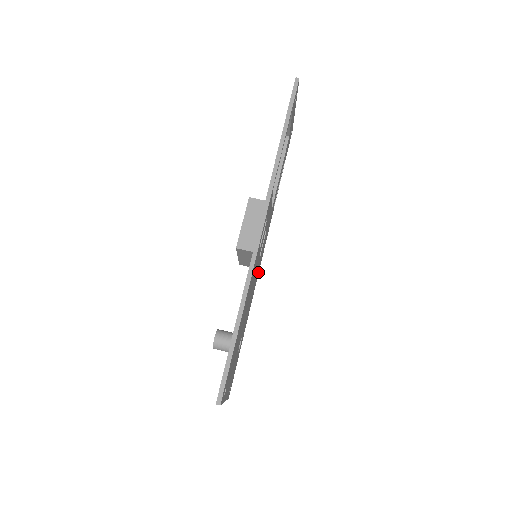
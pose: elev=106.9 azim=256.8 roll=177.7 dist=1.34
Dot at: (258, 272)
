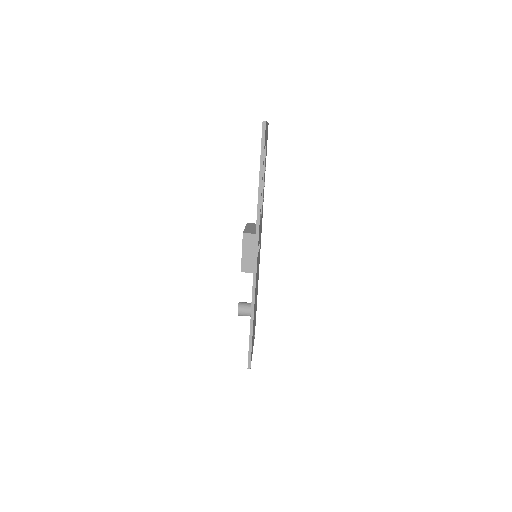
Dot at: occluded
